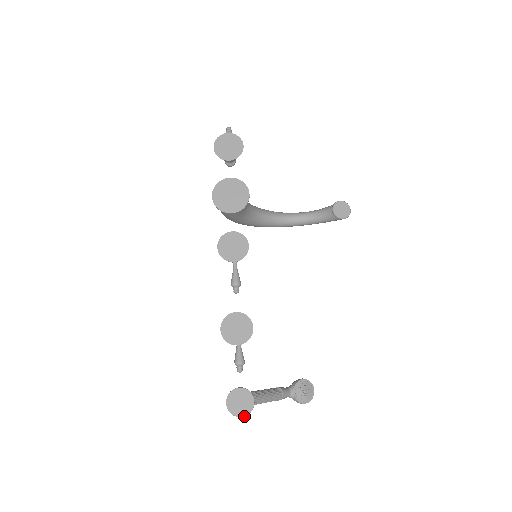
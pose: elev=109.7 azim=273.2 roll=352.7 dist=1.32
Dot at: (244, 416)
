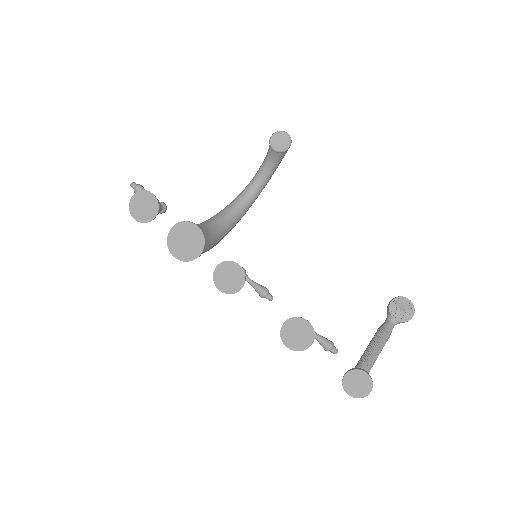
Dot at: occluded
